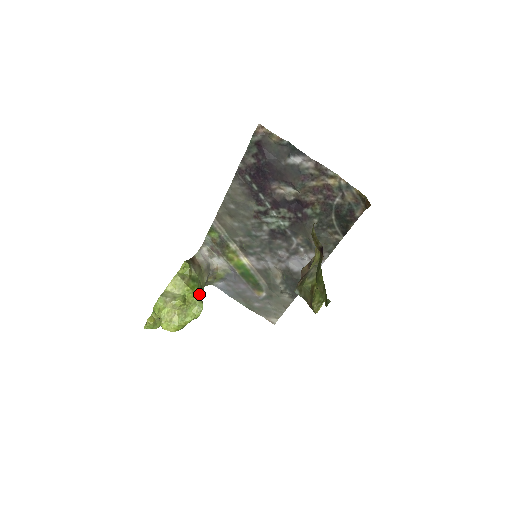
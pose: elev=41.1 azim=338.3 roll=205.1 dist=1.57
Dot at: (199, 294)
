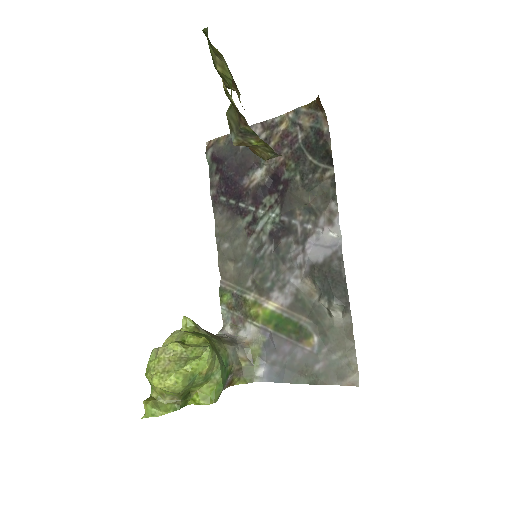
Dot at: (204, 337)
